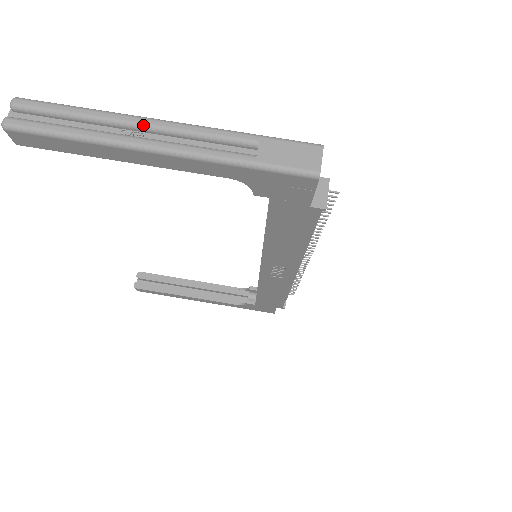
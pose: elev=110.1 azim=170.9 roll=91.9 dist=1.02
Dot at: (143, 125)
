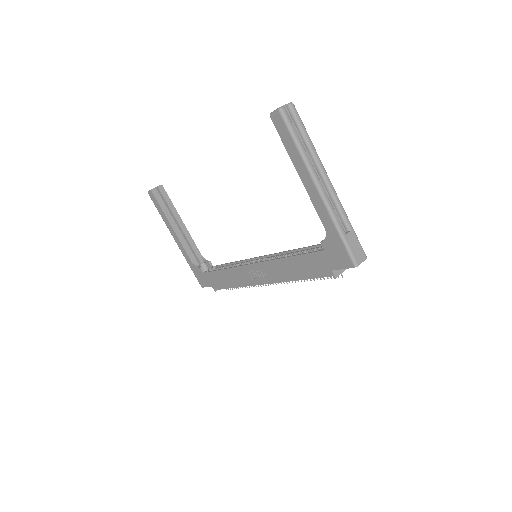
Dot at: (323, 174)
